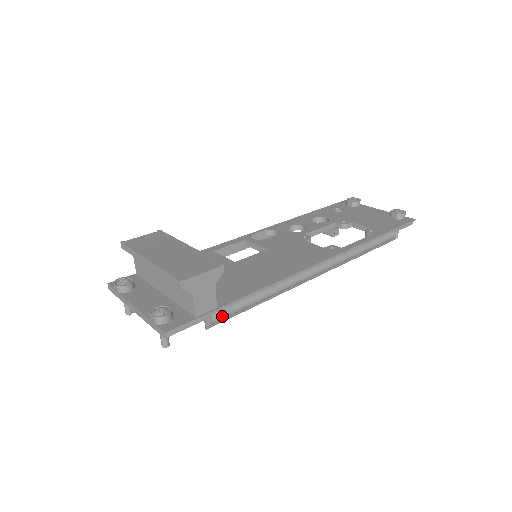
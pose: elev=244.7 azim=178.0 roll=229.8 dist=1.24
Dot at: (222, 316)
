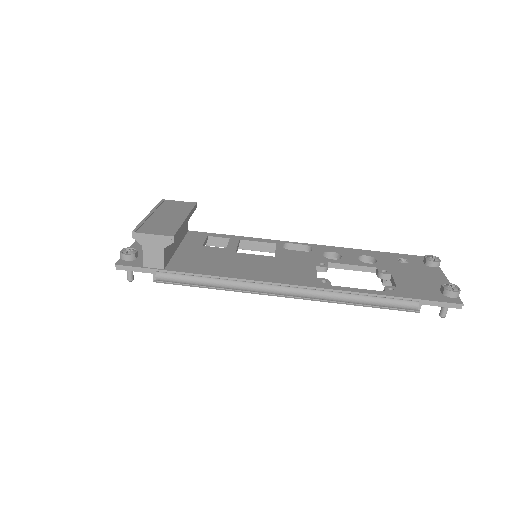
Dot at: (165, 278)
